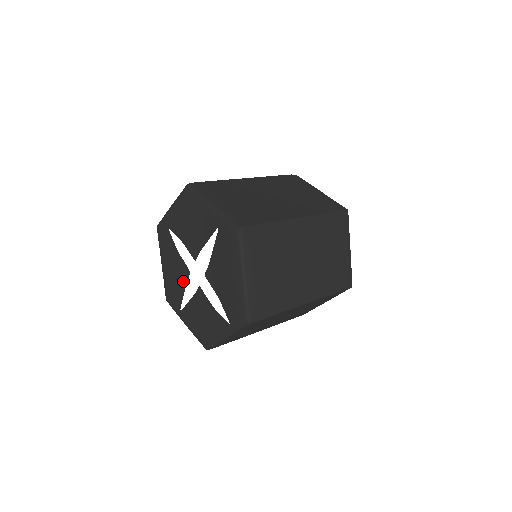
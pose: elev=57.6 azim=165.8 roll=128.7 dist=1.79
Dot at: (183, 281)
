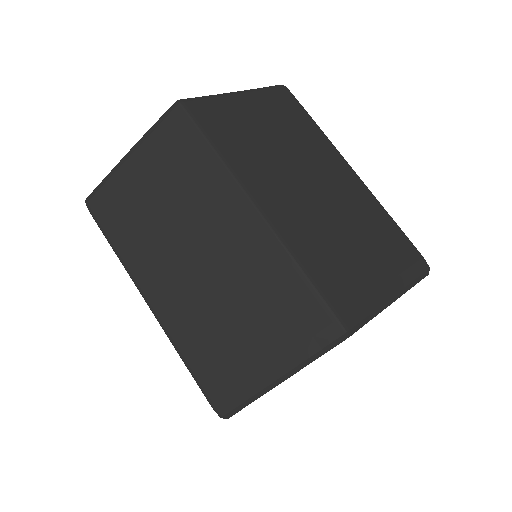
Dot at: occluded
